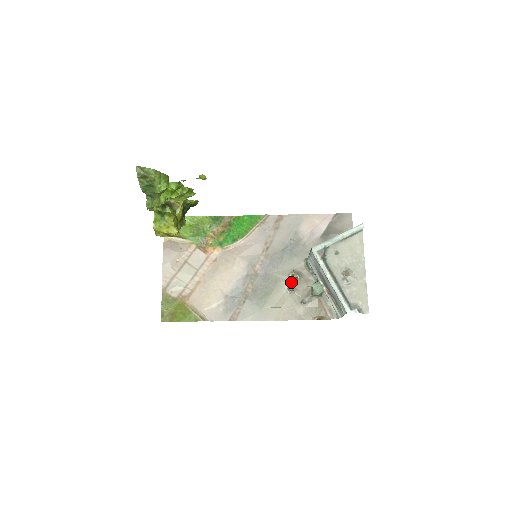
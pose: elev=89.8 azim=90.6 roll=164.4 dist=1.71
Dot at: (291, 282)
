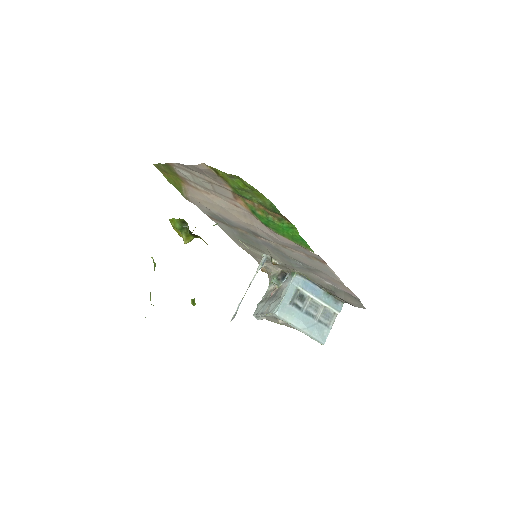
Dot at: (271, 260)
